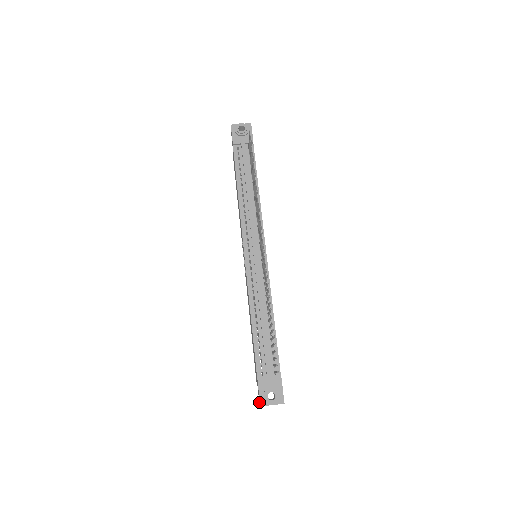
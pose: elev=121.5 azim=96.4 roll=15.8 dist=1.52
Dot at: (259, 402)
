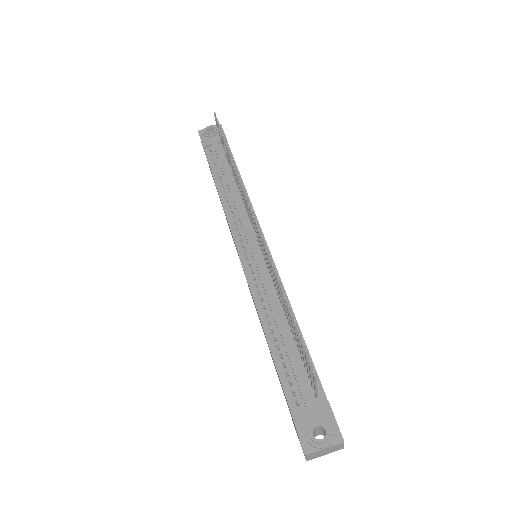
Dot at: occluded
